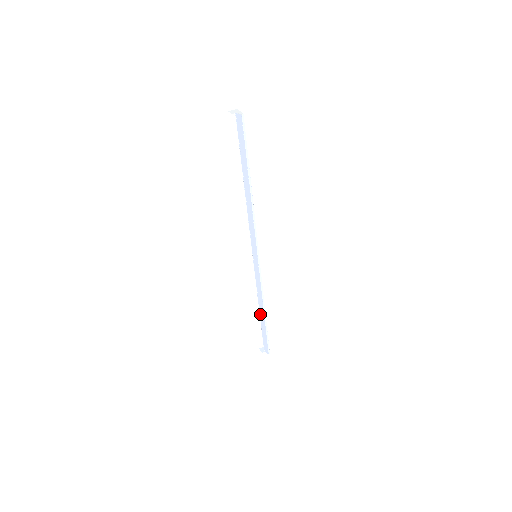
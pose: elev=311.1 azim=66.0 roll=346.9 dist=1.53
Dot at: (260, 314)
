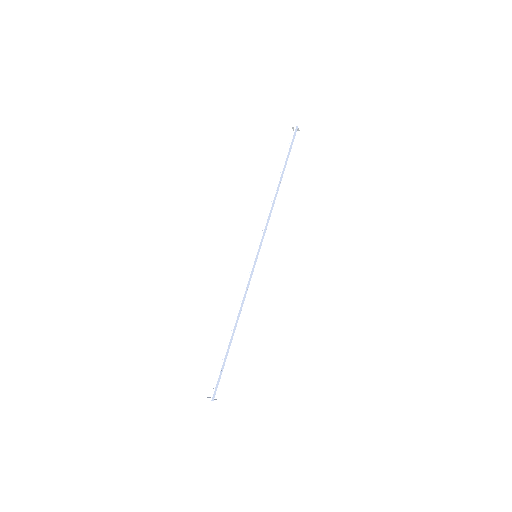
Dot at: occluded
